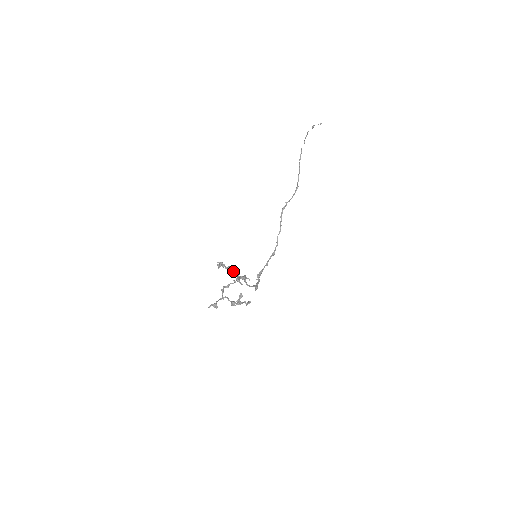
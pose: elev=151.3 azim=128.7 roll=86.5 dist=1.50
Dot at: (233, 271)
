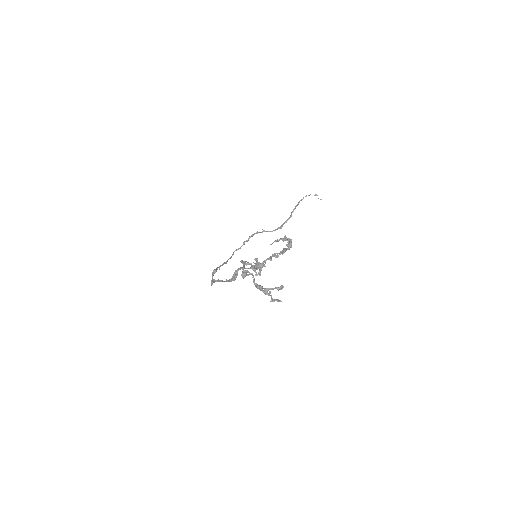
Dot at: (275, 256)
